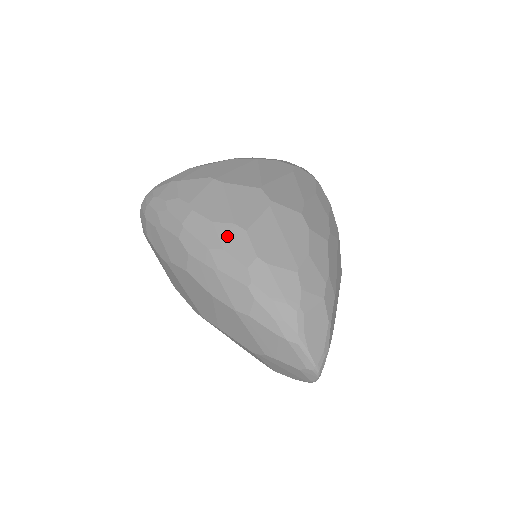
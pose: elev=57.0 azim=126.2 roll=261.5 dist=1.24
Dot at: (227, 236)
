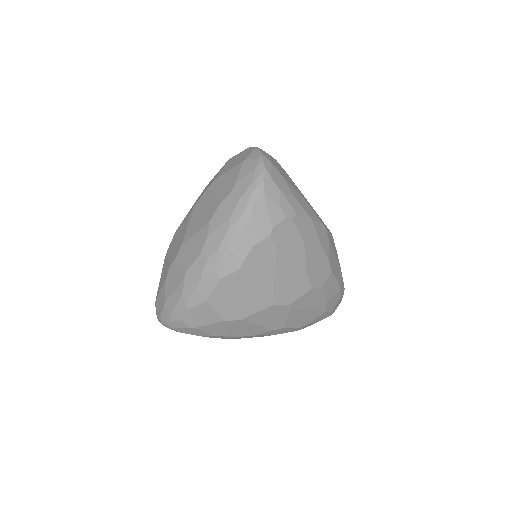
Dot at: (272, 333)
